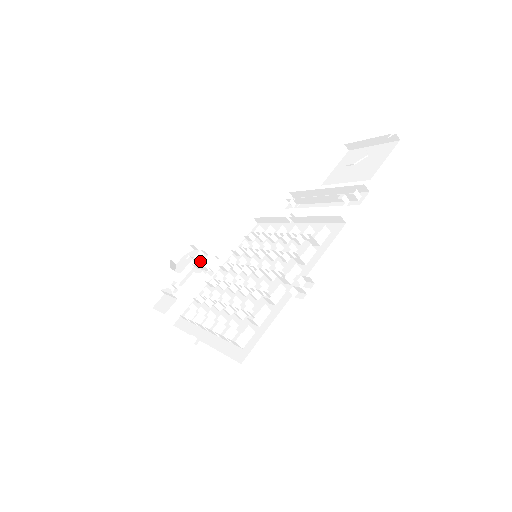
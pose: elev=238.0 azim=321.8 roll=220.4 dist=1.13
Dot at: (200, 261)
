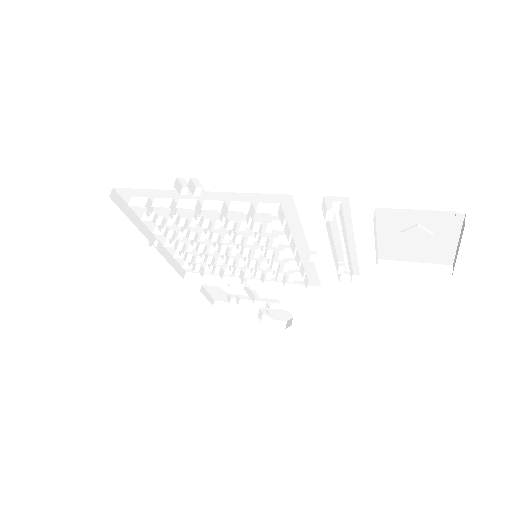
Dot at: occluded
